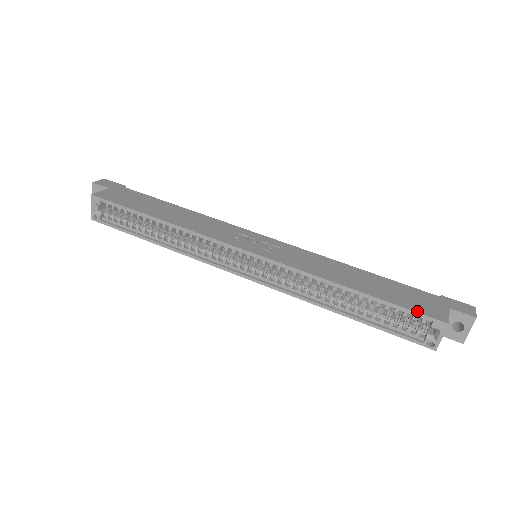
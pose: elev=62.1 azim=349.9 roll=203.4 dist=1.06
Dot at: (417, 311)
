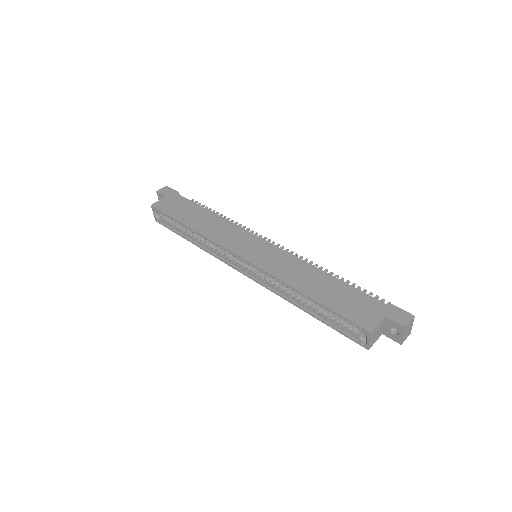
Dot at: (350, 319)
